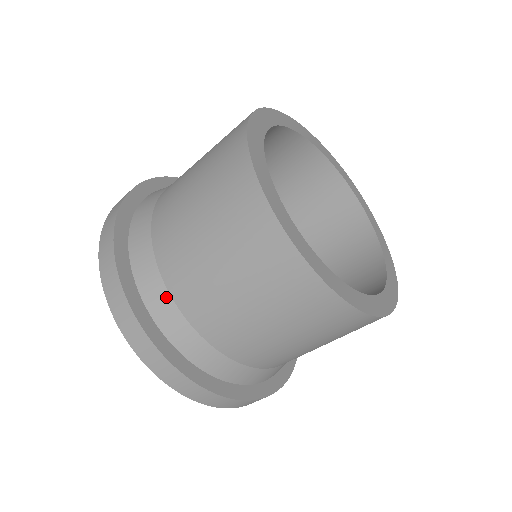
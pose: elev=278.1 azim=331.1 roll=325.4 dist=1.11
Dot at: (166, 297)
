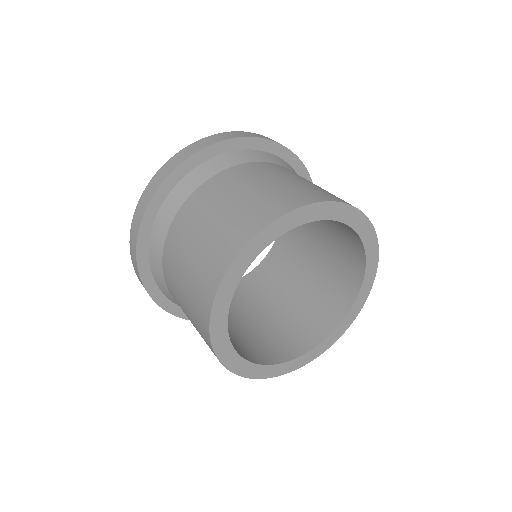
Dot at: (160, 262)
